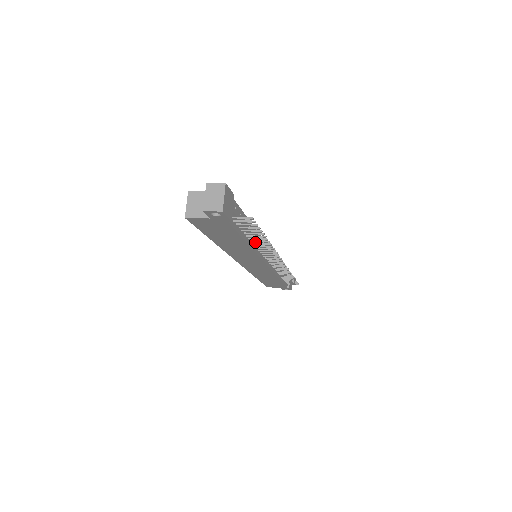
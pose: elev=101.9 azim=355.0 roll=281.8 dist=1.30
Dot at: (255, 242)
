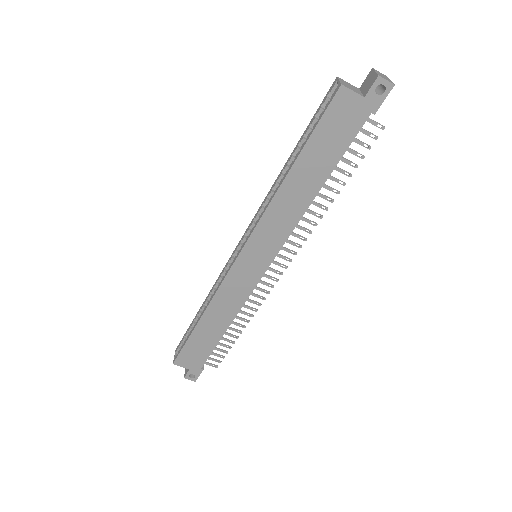
Dot at: (320, 195)
